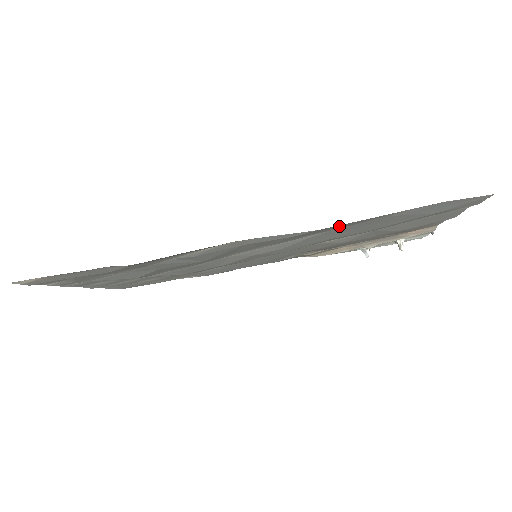
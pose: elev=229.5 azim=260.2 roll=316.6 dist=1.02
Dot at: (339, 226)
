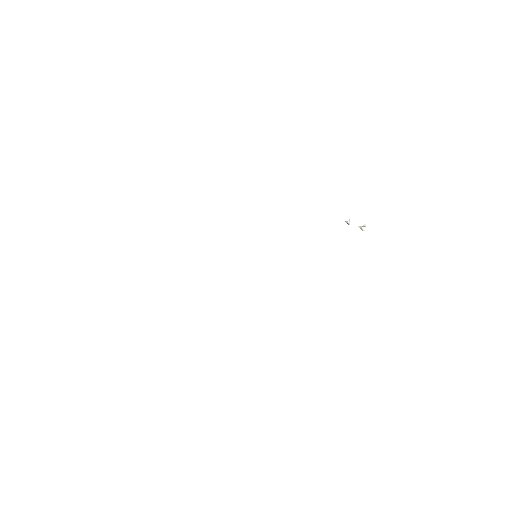
Dot at: occluded
